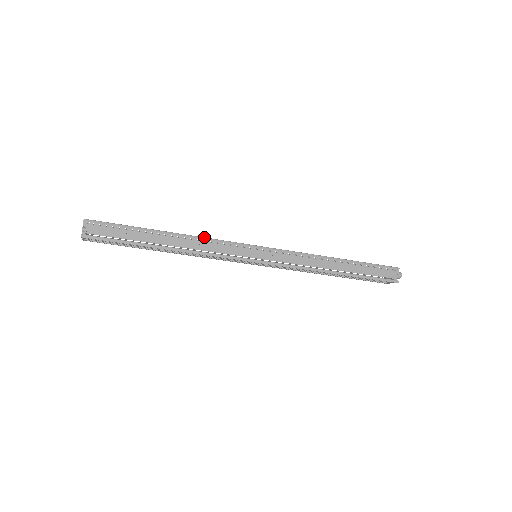
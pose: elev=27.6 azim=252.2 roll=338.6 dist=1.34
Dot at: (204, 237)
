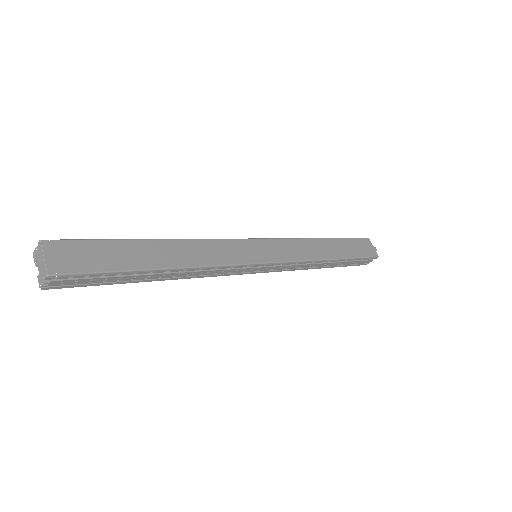
Dot at: (210, 266)
